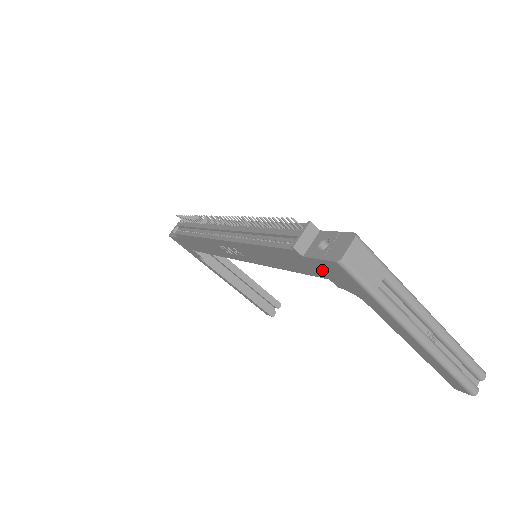
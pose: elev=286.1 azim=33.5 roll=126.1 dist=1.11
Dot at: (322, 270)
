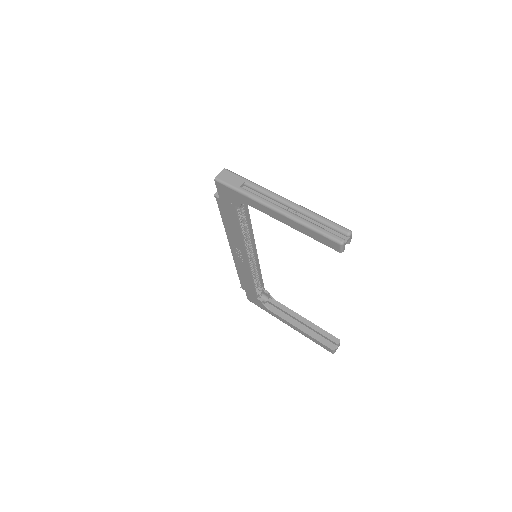
Dot at: (227, 199)
